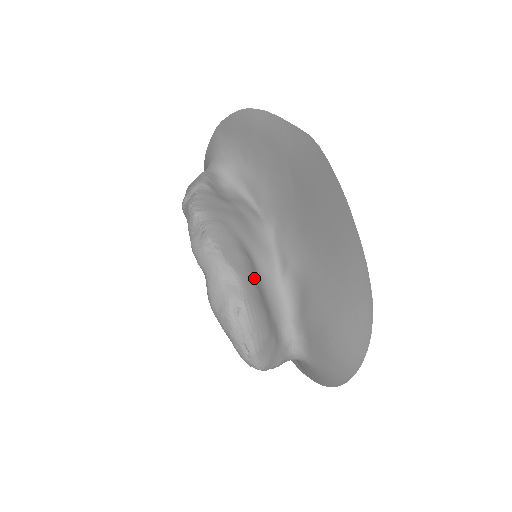
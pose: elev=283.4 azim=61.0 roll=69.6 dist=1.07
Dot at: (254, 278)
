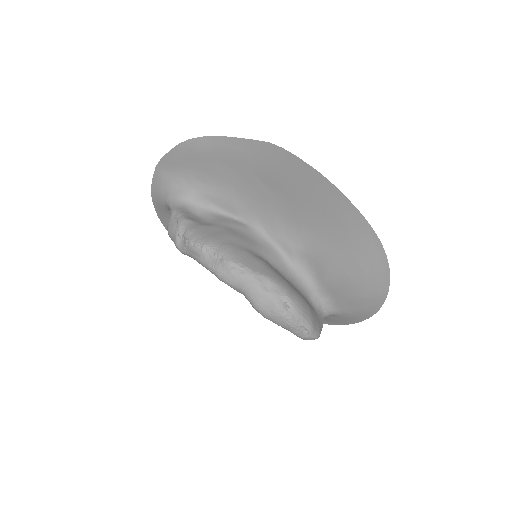
Dot at: (278, 274)
